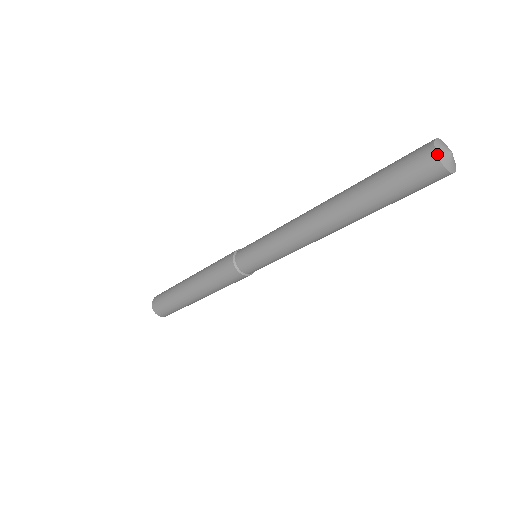
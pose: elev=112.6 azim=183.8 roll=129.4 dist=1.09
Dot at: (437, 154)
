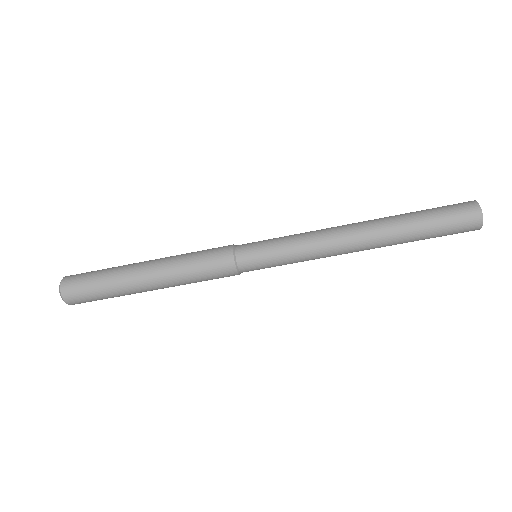
Dot at: occluded
